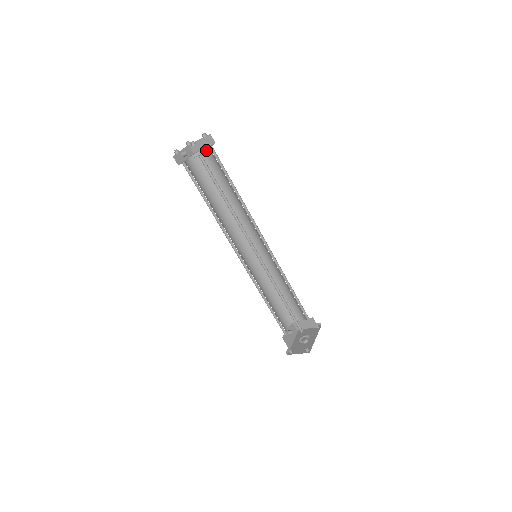
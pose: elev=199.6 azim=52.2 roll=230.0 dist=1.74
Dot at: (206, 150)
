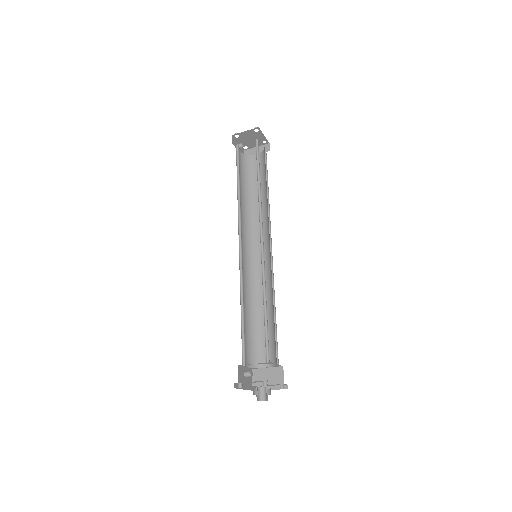
Dot at: occluded
